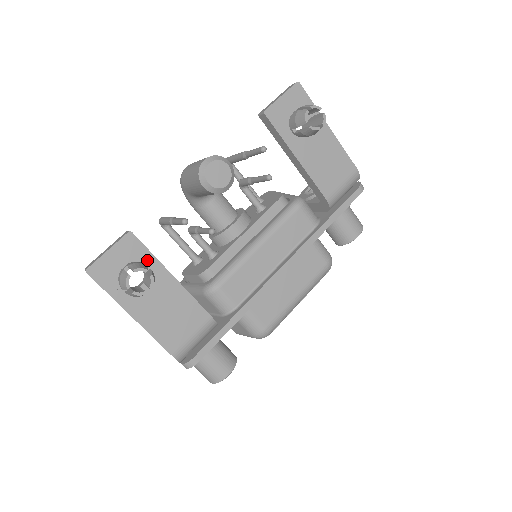
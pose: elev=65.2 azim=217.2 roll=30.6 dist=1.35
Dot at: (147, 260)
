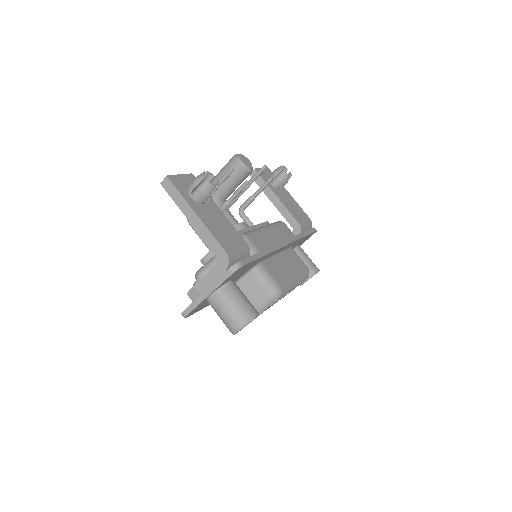
Dot at: occluded
